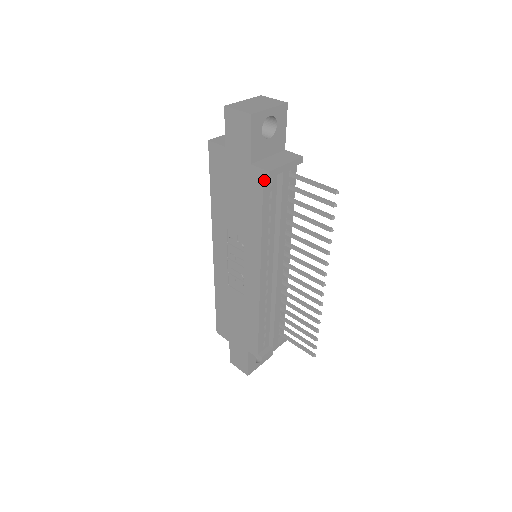
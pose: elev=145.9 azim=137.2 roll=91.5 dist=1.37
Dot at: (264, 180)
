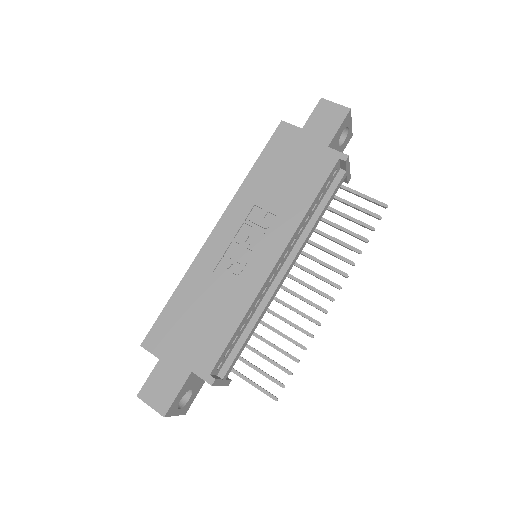
Dot at: (337, 163)
